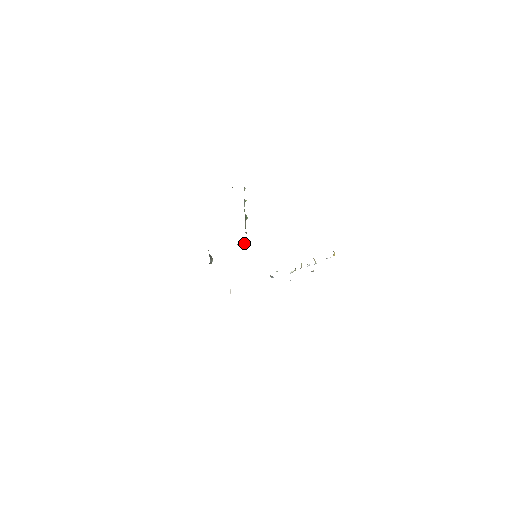
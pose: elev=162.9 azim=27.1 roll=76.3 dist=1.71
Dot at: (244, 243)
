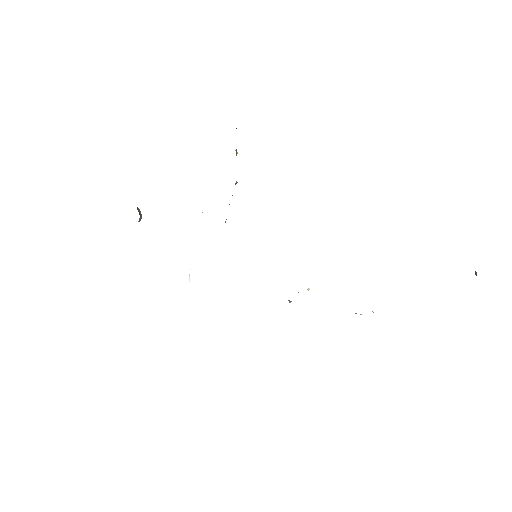
Dot at: (225, 222)
